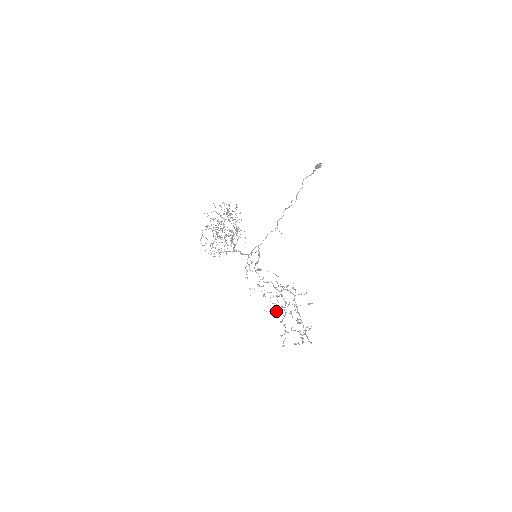
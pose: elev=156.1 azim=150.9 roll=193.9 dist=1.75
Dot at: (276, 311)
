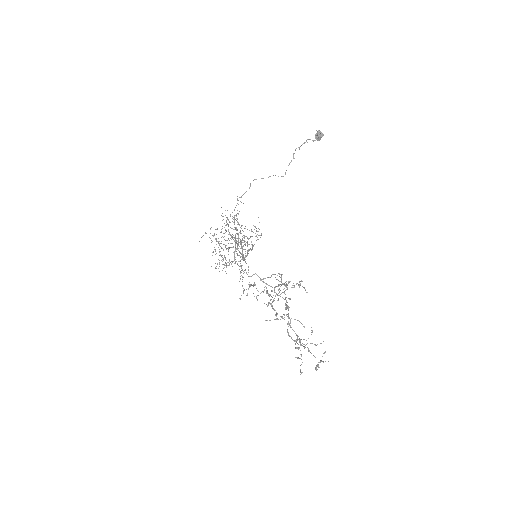
Dot at: (277, 318)
